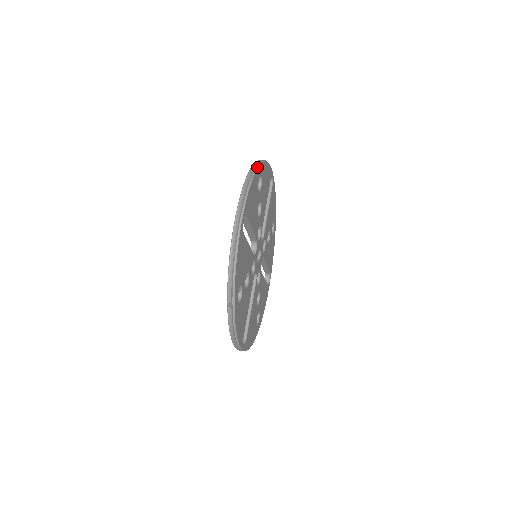
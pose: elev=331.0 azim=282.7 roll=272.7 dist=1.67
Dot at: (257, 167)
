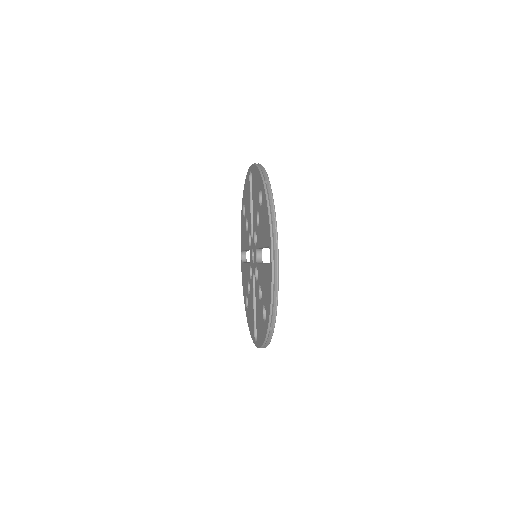
Dot at: occluded
